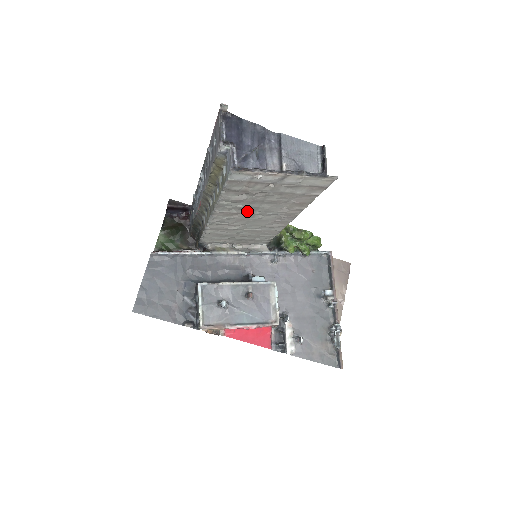
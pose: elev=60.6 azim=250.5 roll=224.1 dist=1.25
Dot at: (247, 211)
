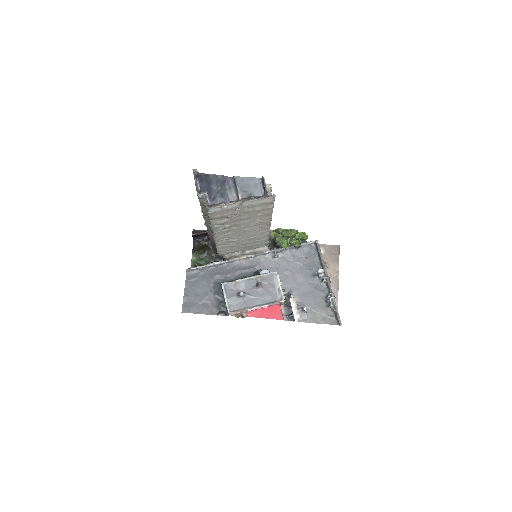
Dot at: (235, 228)
